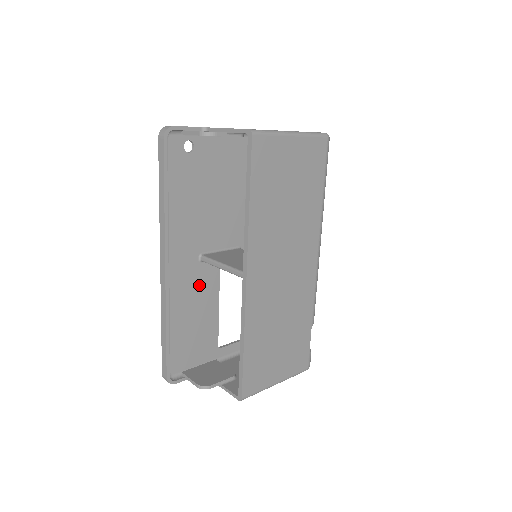
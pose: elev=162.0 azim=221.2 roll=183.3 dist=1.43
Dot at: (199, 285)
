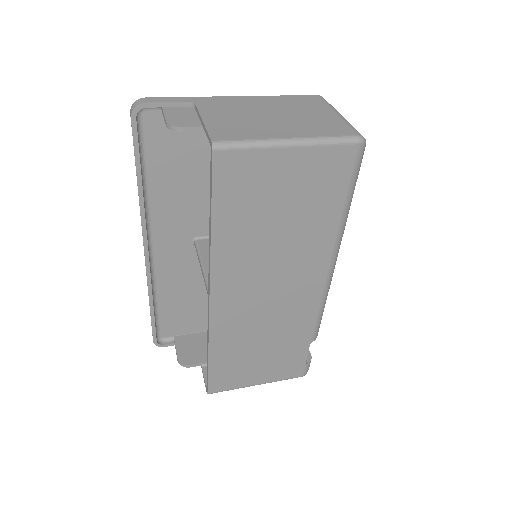
Dot at: (194, 266)
